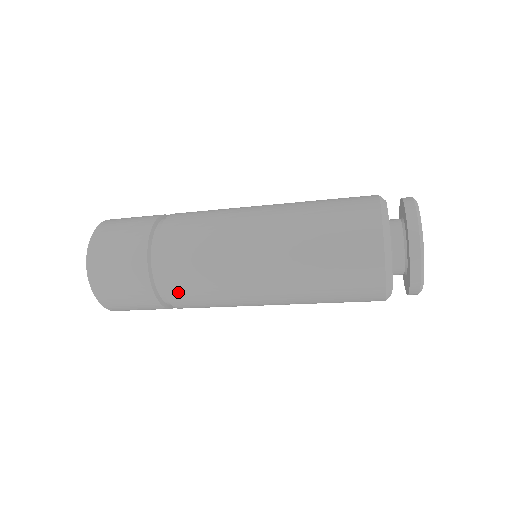
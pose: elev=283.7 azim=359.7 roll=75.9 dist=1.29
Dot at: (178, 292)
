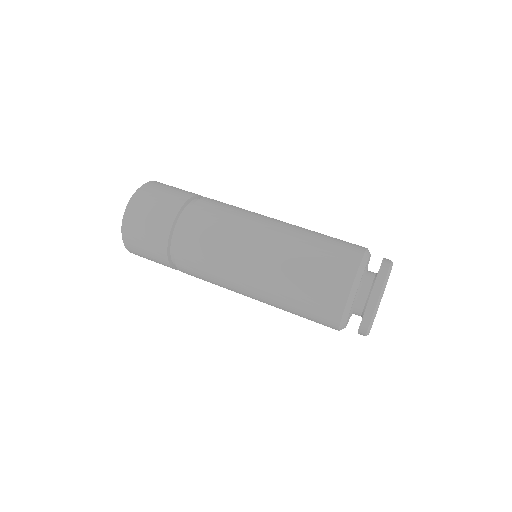
Dot at: (190, 234)
